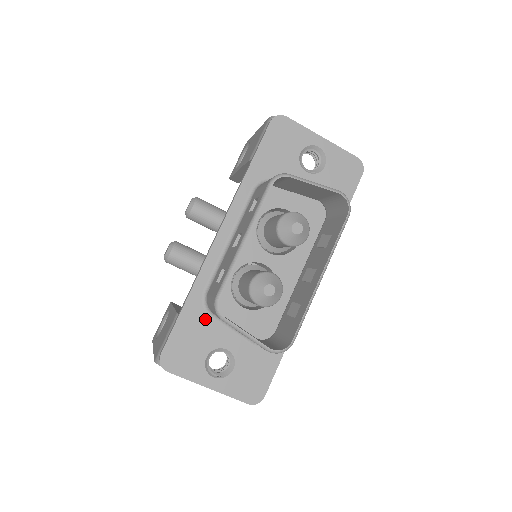
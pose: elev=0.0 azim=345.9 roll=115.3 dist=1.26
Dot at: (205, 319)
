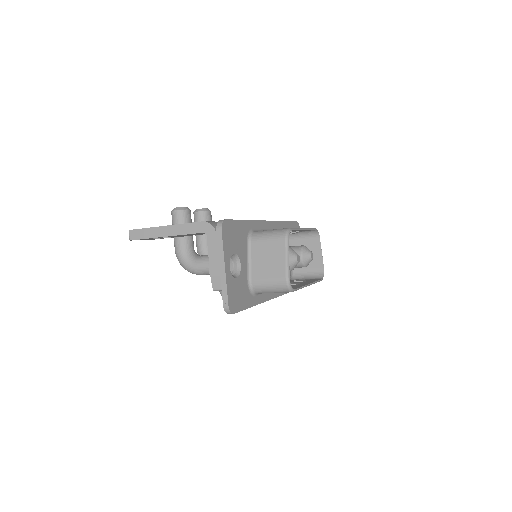
Dot at: (245, 239)
